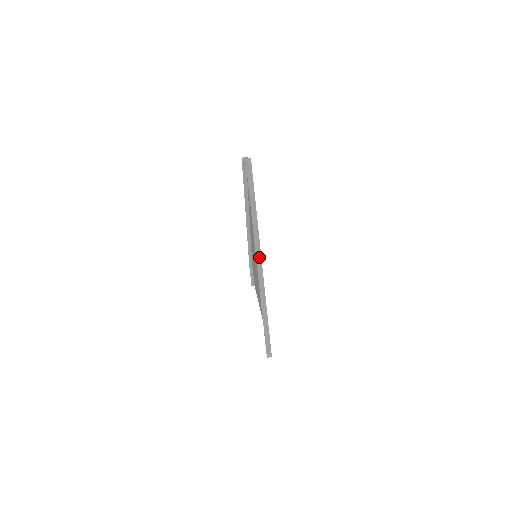
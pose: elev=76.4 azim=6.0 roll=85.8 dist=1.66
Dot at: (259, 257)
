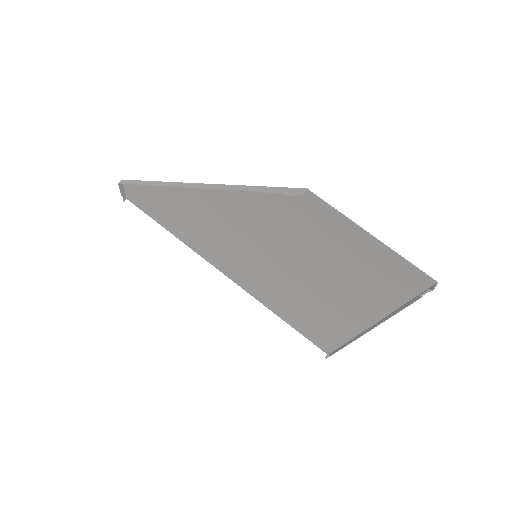
Dot at: (369, 329)
